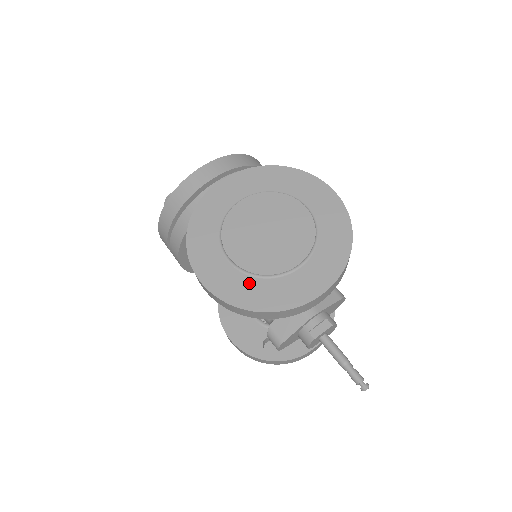
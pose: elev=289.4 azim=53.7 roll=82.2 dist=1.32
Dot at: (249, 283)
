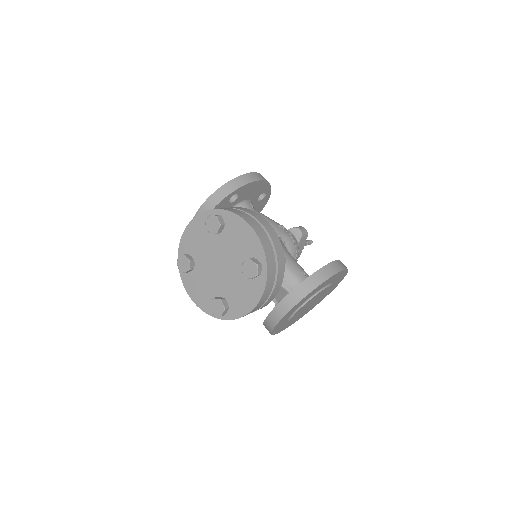
Dot at: occluded
